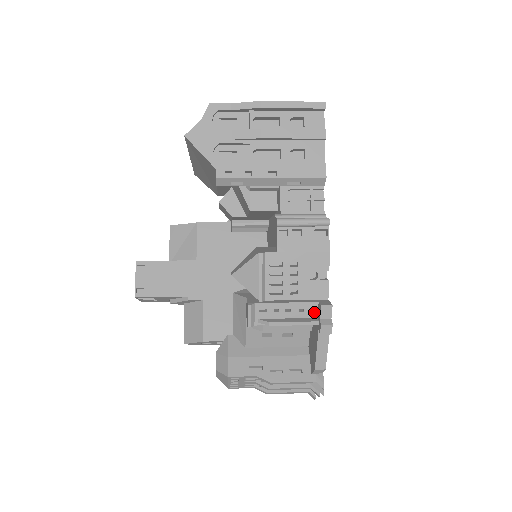
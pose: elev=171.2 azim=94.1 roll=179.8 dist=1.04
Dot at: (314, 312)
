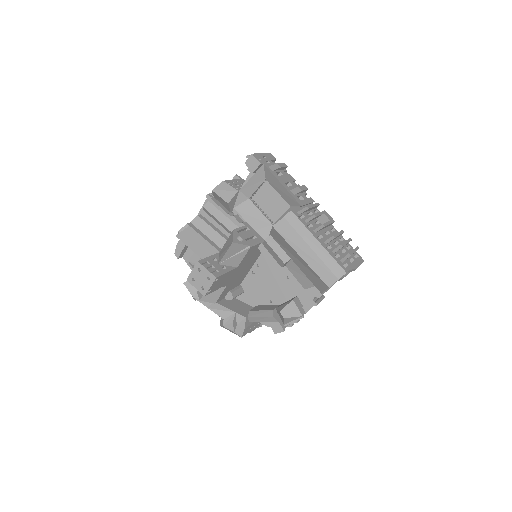
Dot at: occluded
